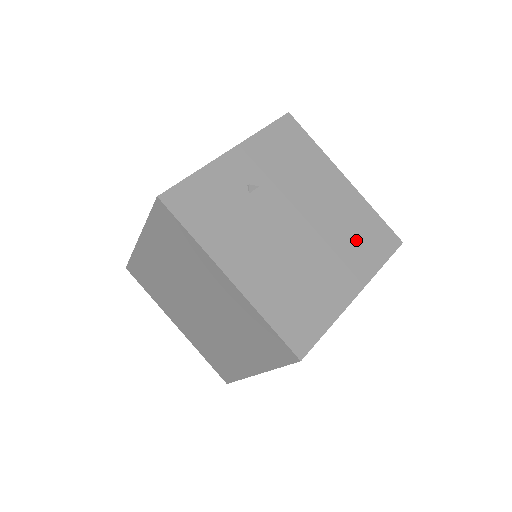
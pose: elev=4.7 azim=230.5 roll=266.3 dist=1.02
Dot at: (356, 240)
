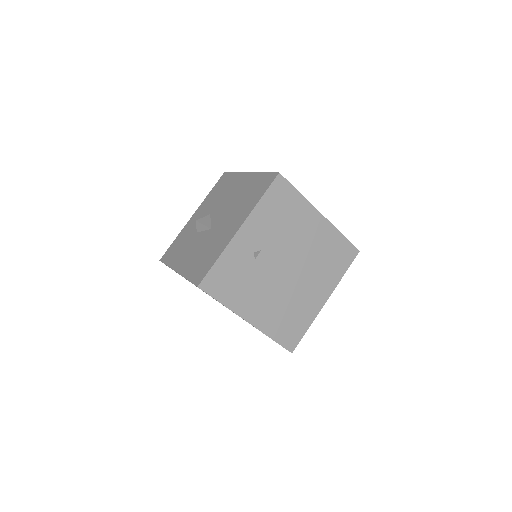
Dot at: (327, 263)
